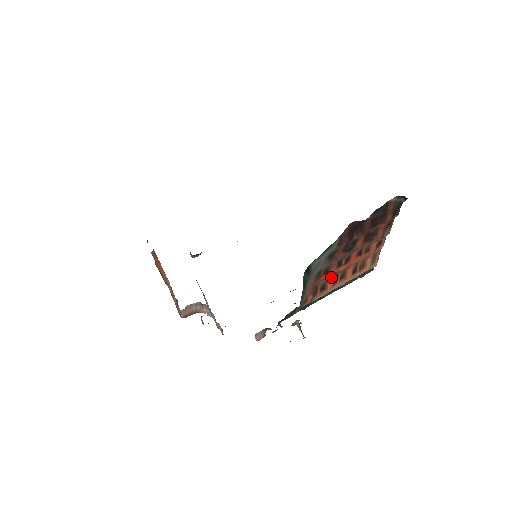
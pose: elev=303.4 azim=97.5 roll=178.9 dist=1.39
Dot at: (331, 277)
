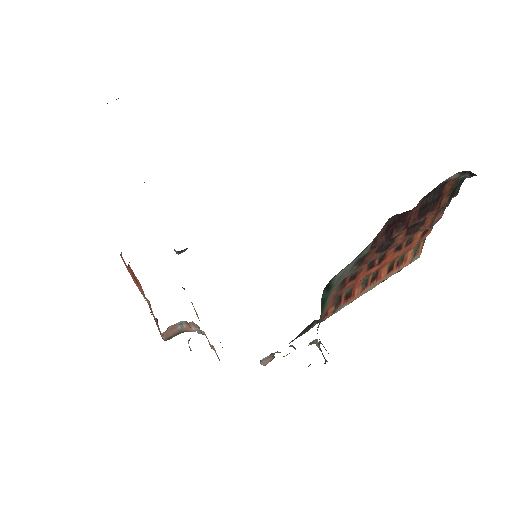
Dot at: (359, 281)
